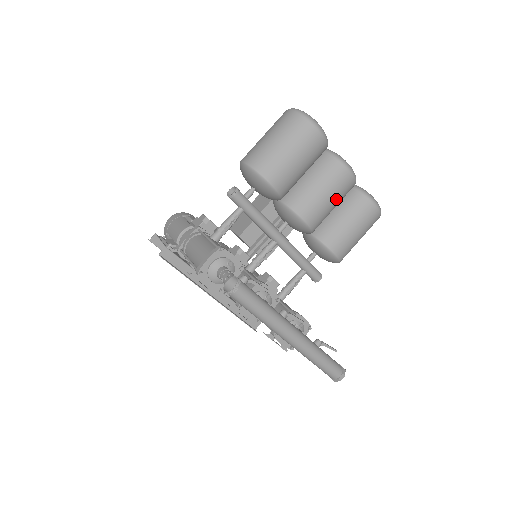
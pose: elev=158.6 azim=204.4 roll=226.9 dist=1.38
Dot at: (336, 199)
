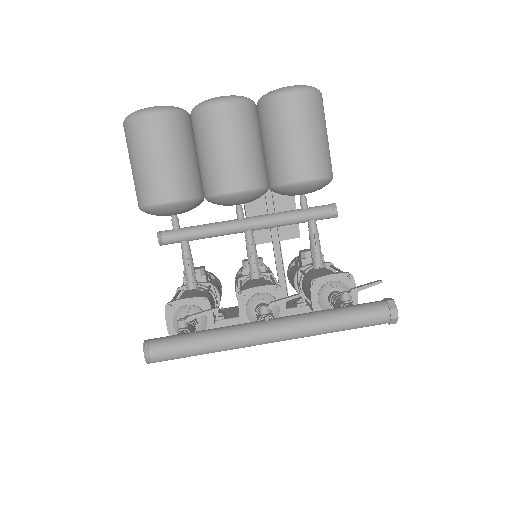
Dot at: (241, 139)
